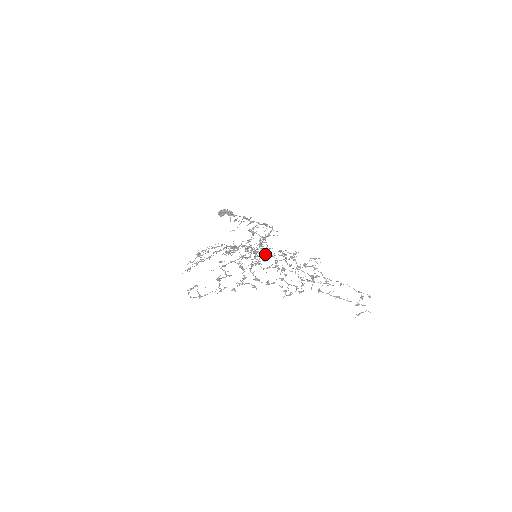
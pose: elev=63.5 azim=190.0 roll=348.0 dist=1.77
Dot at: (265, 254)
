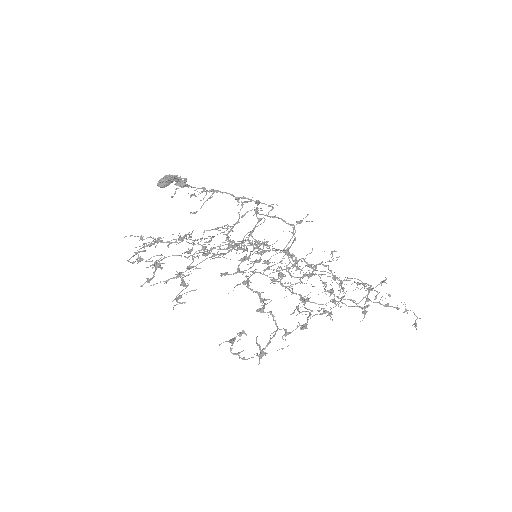
Dot at: occluded
